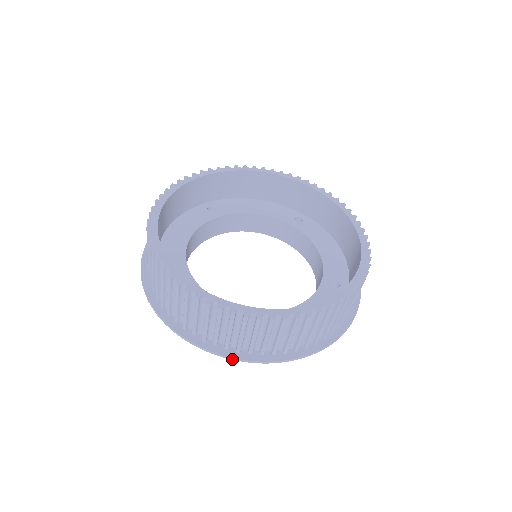
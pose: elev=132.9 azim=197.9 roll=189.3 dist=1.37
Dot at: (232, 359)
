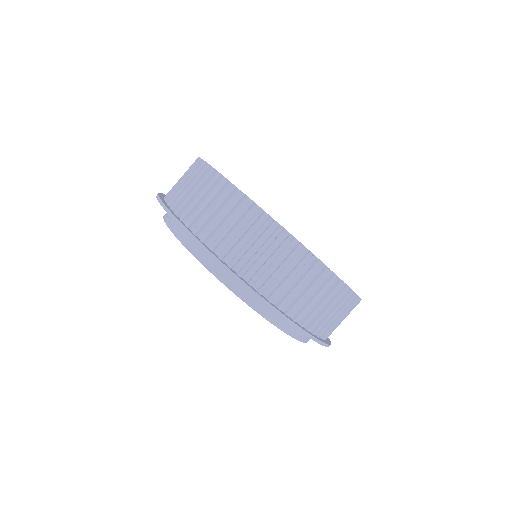
Dot at: (171, 216)
